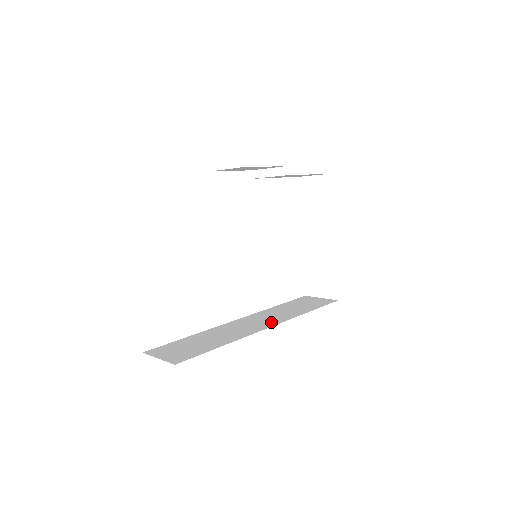
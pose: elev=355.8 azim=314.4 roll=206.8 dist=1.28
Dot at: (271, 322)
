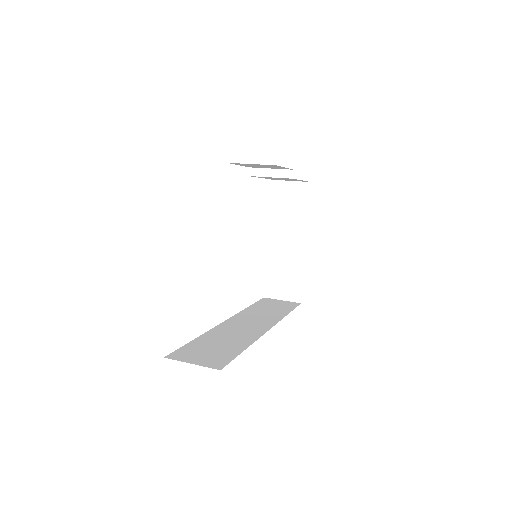
Dot at: (265, 324)
